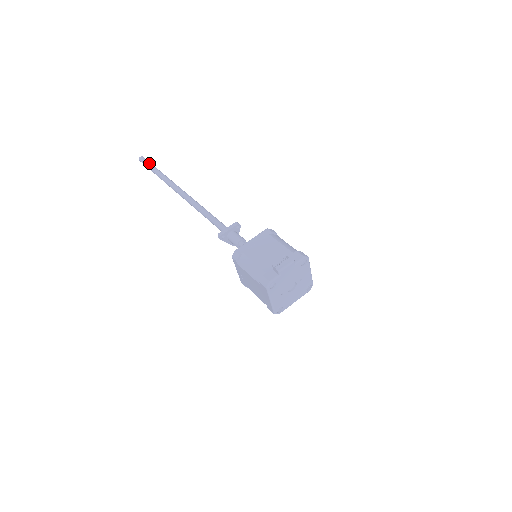
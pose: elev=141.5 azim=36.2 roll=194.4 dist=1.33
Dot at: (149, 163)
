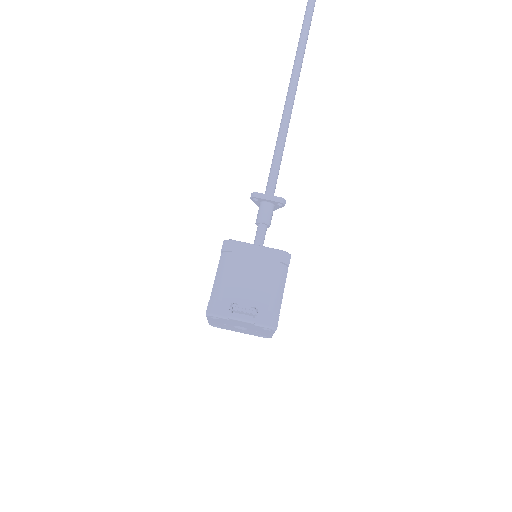
Dot at: (310, 11)
